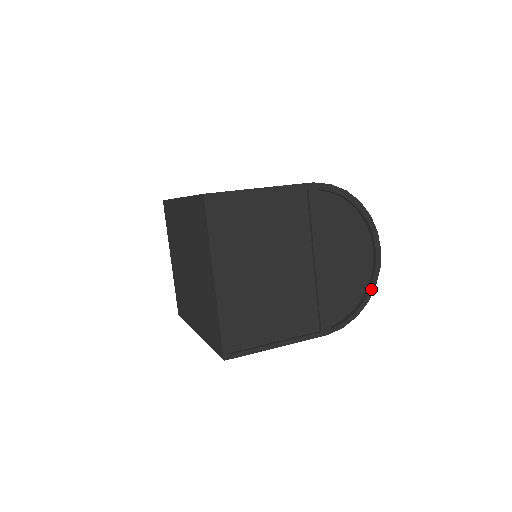
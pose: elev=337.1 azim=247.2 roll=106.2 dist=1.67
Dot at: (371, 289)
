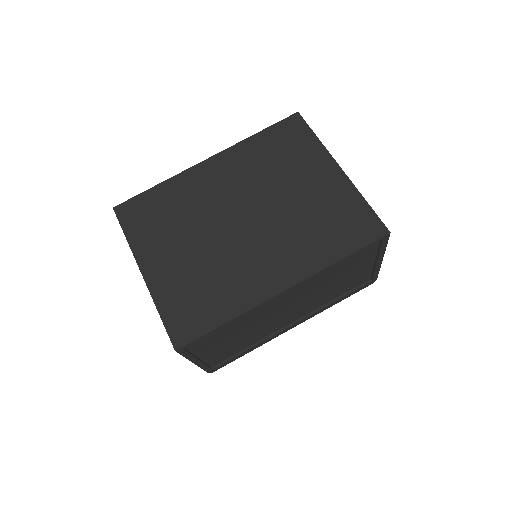
Dot at: occluded
